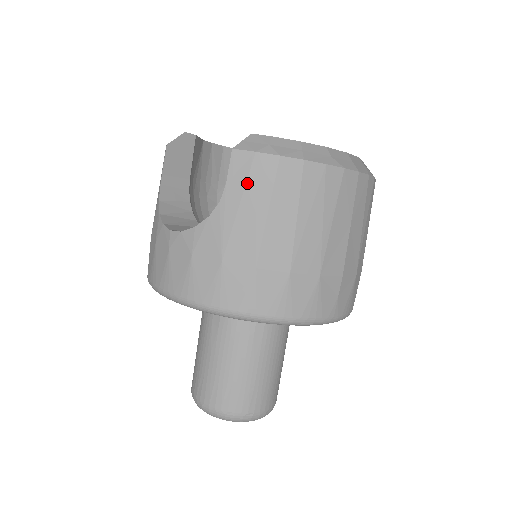
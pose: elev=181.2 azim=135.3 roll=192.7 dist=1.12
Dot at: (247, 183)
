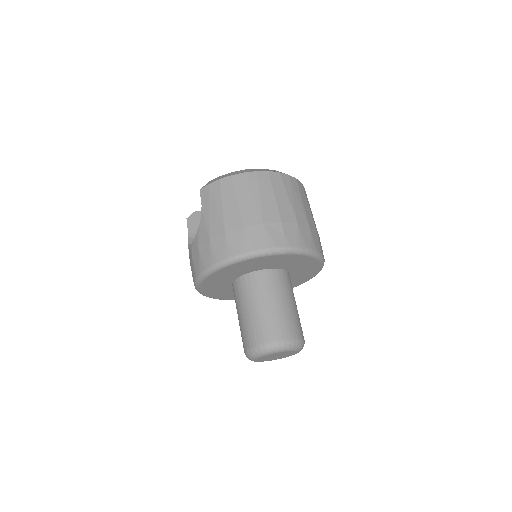
Dot at: (209, 199)
